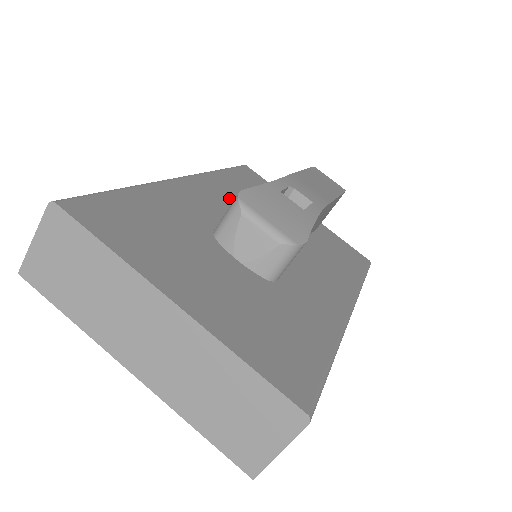
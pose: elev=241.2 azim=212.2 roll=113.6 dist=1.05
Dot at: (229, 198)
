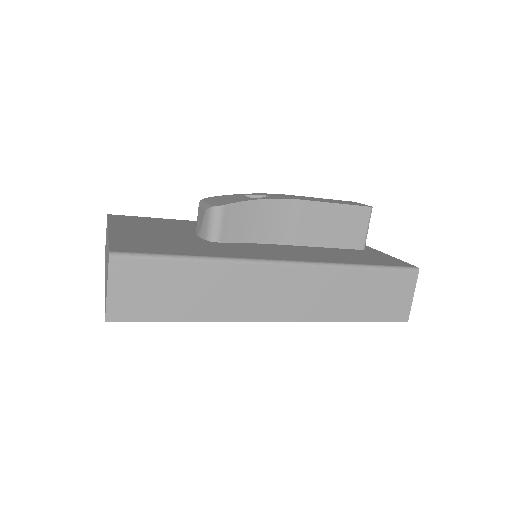
Dot at: occluded
